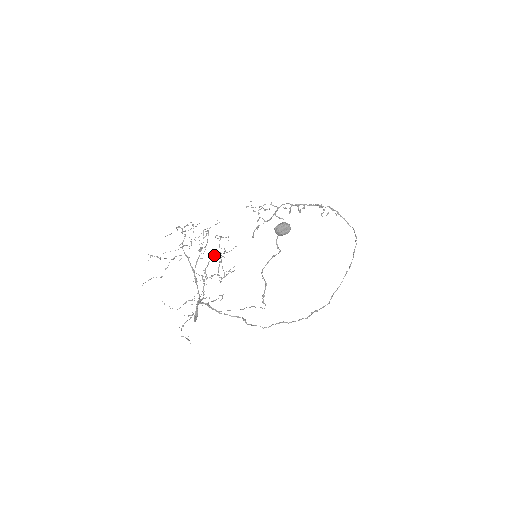
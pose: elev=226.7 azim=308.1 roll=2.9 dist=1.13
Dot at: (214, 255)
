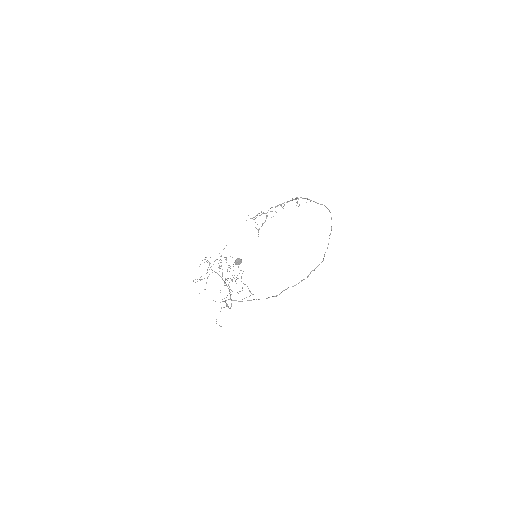
Dot at: (227, 269)
